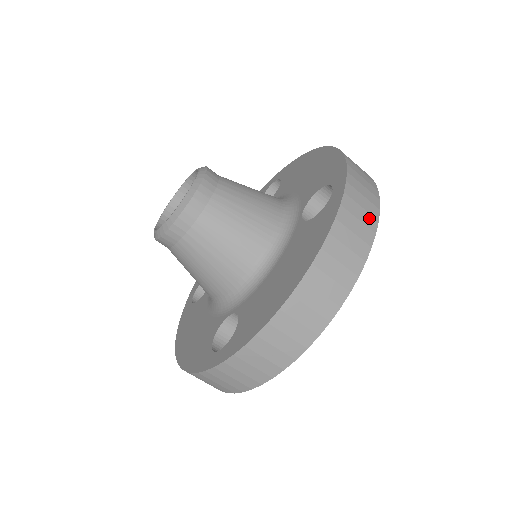
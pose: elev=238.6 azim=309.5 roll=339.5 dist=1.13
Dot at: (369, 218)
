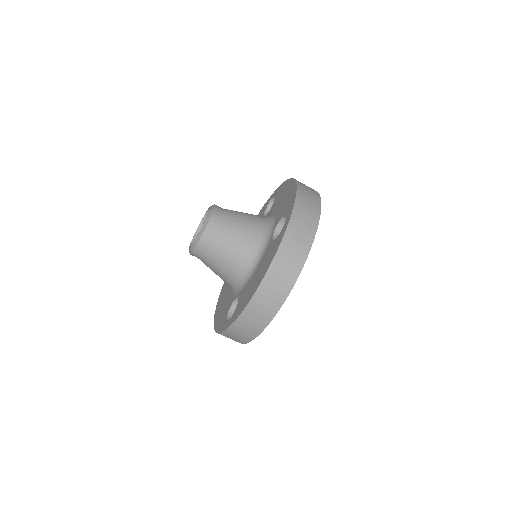
Dot at: (306, 238)
